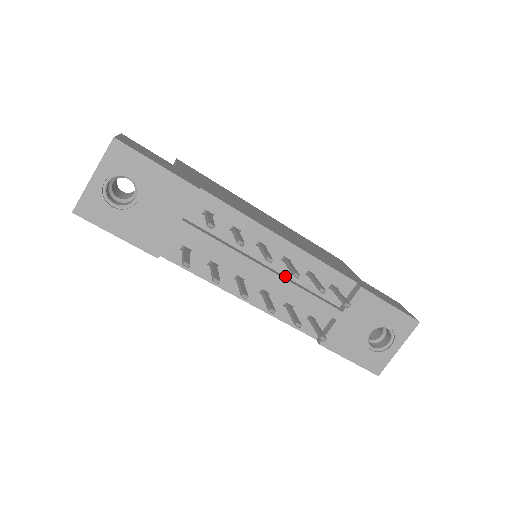
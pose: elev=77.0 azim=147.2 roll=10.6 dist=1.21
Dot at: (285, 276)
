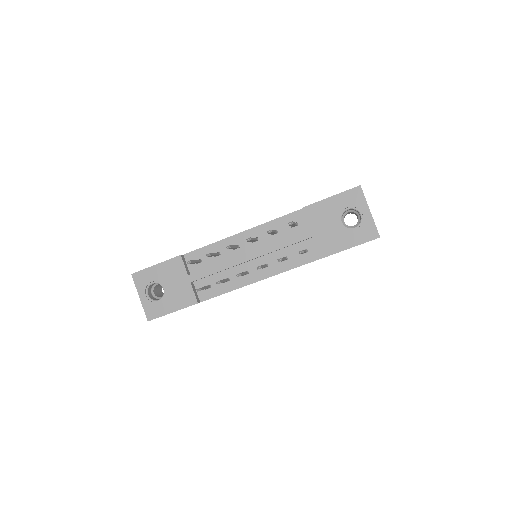
Dot at: occluded
